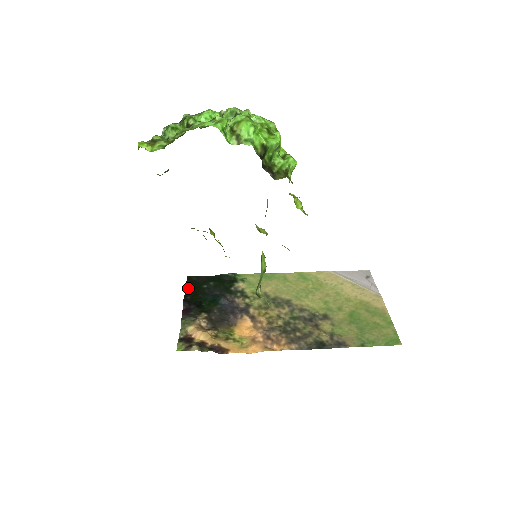
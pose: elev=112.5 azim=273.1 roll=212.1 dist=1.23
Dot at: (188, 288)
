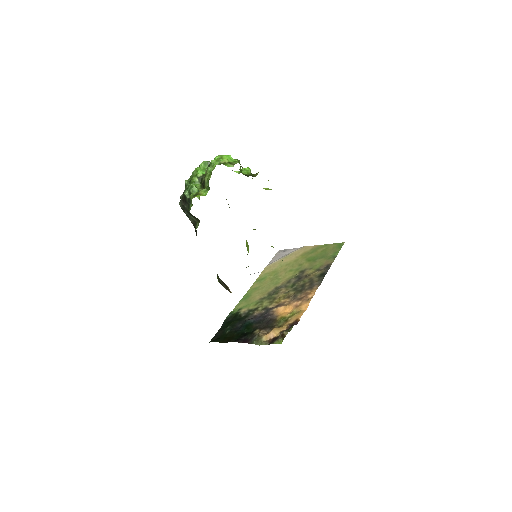
Dot at: (222, 341)
